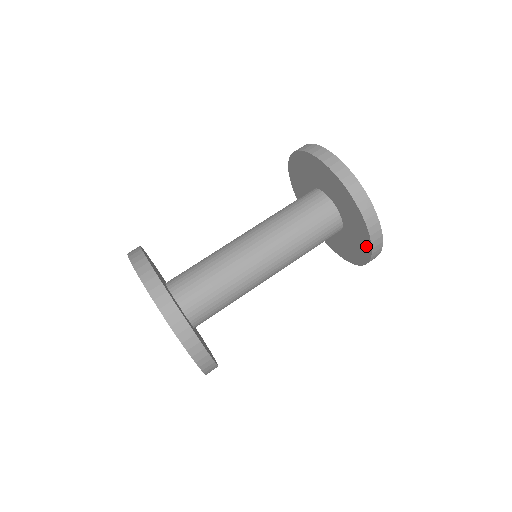
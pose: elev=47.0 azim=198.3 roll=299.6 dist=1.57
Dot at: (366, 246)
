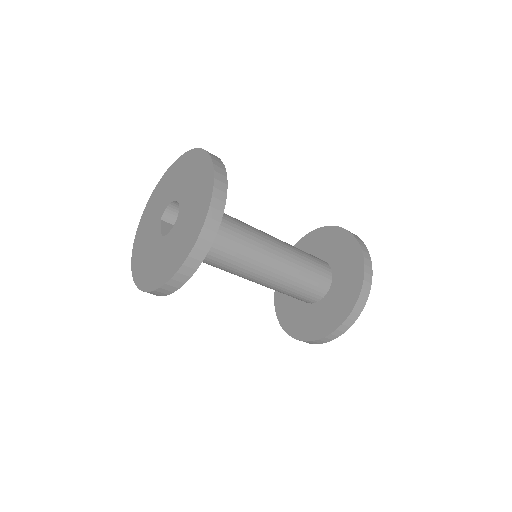
Dot at: (321, 331)
